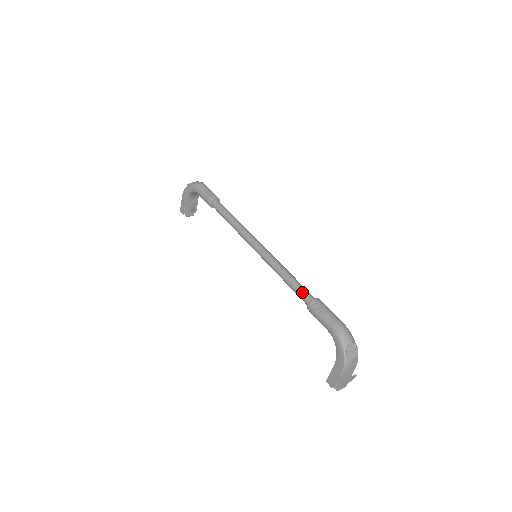
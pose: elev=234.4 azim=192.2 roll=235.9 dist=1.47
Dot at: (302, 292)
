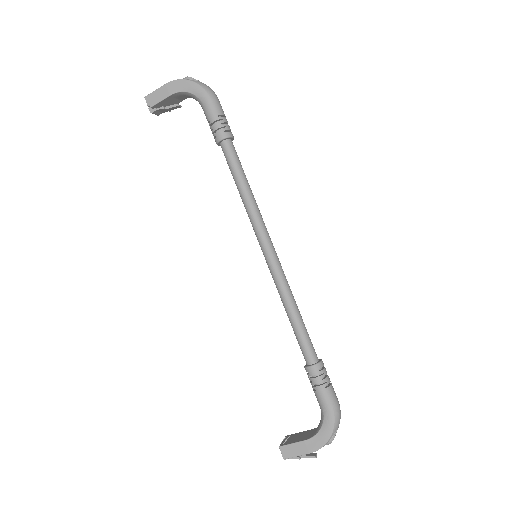
Dot at: (310, 345)
